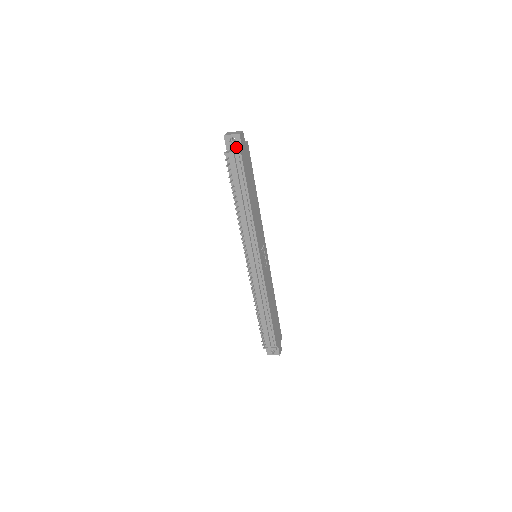
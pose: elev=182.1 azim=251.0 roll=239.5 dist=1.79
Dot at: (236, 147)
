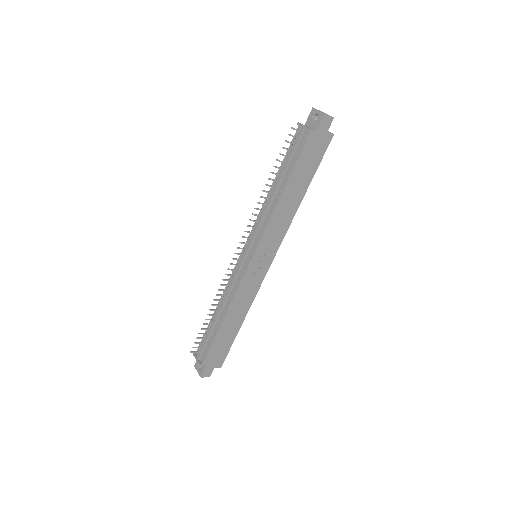
Dot at: (313, 126)
